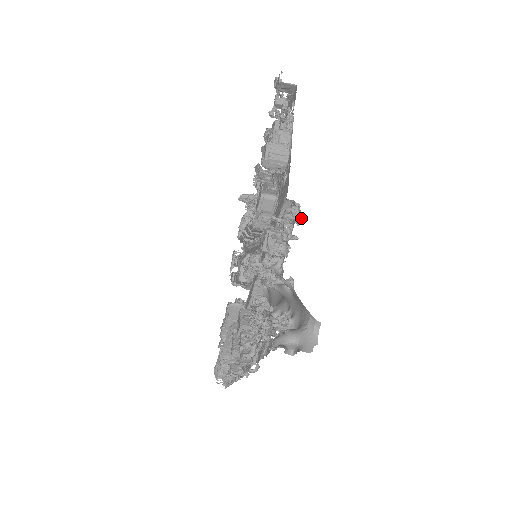
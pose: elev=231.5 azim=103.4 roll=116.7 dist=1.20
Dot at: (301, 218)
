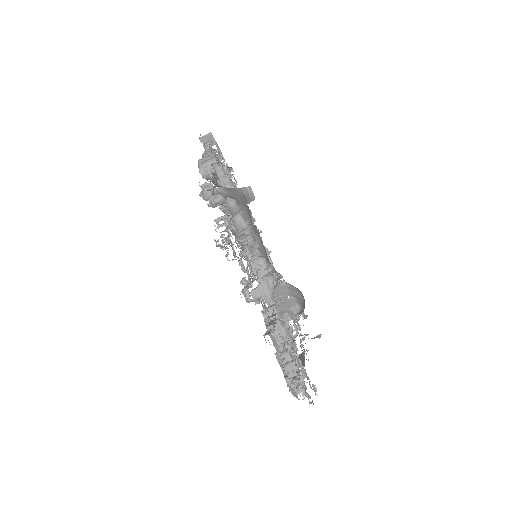
Dot at: (231, 170)
